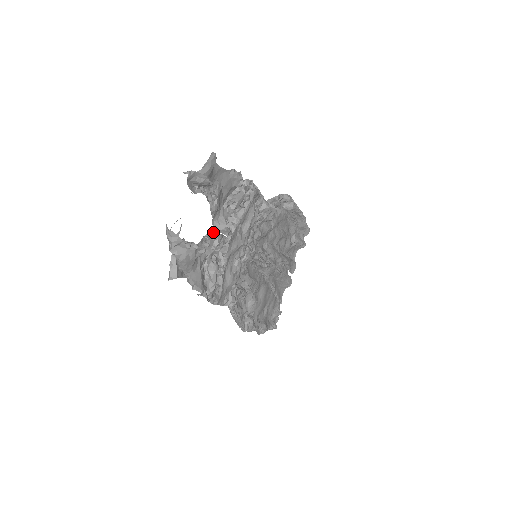
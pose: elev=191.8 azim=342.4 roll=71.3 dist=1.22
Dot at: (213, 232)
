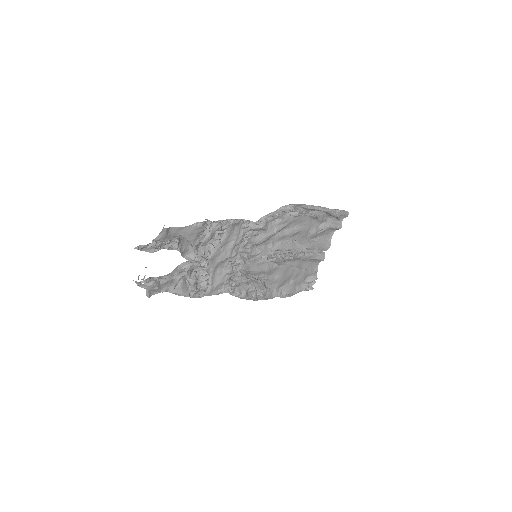
Dot at: (187, 261)
